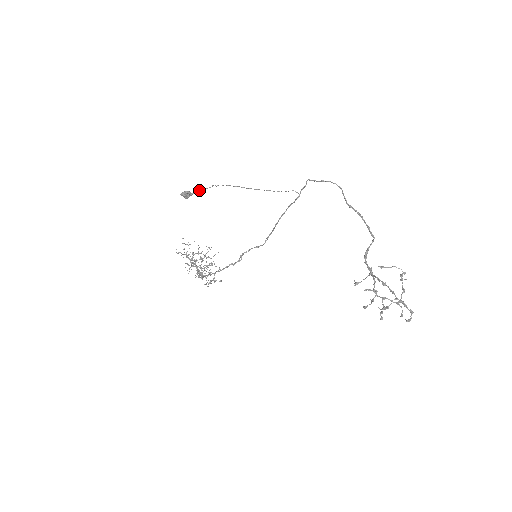
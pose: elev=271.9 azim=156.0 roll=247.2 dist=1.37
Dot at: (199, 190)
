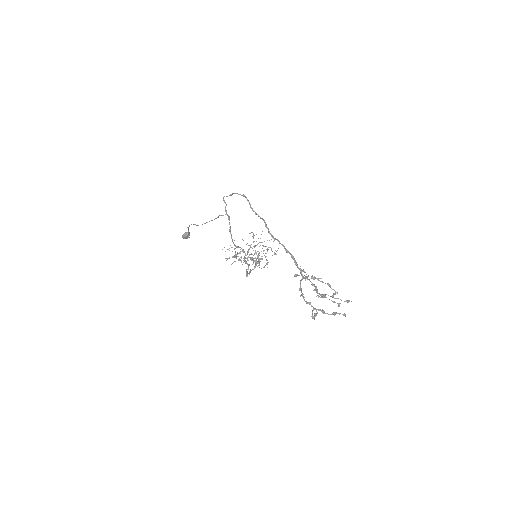
Dot at: occluded
